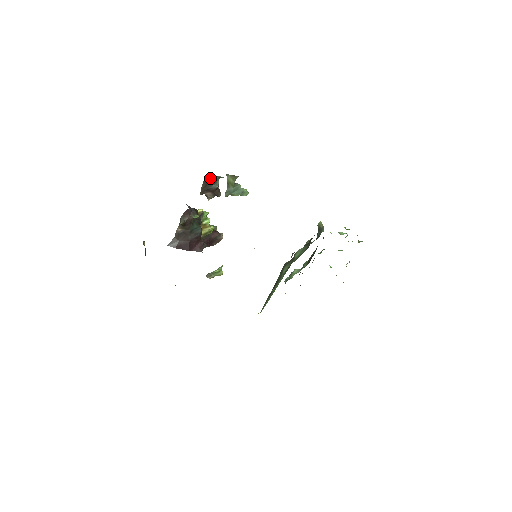
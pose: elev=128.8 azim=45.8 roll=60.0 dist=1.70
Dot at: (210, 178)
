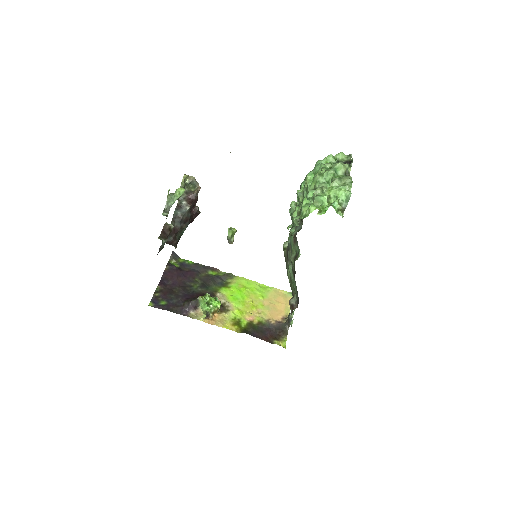
Dot at: occluded
